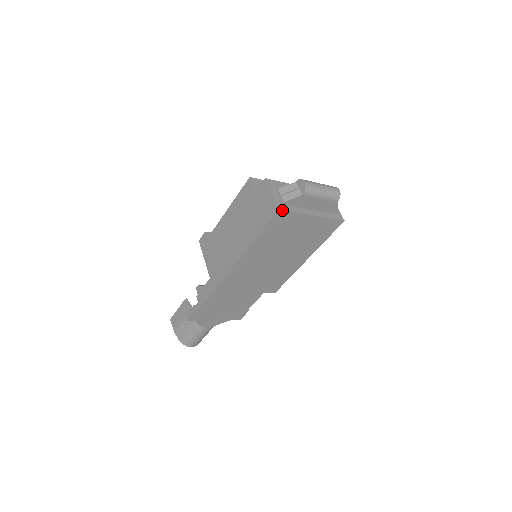
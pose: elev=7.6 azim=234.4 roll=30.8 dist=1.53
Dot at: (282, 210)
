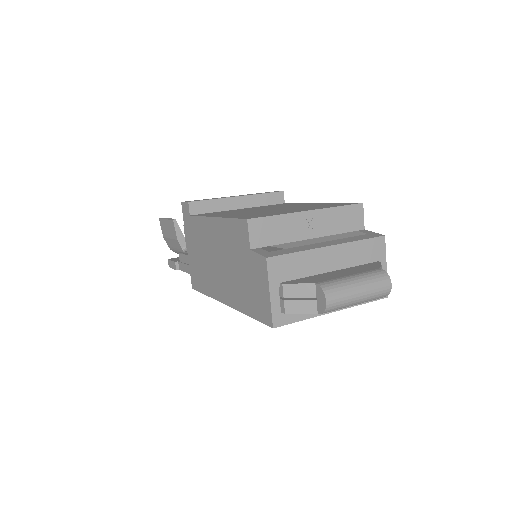
Dot at: (279, 326)
